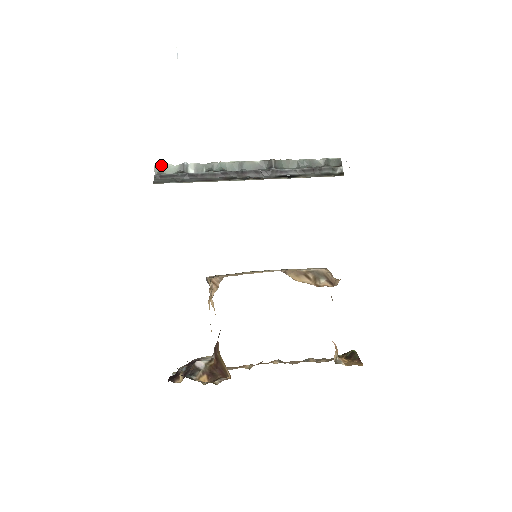
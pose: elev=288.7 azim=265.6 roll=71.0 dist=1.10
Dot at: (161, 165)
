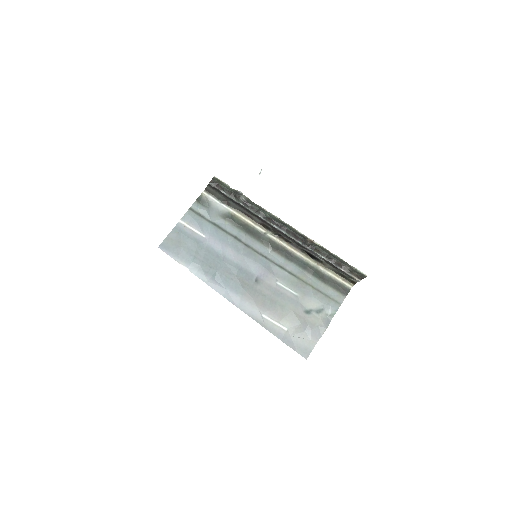
Dot at: (219, 180)
